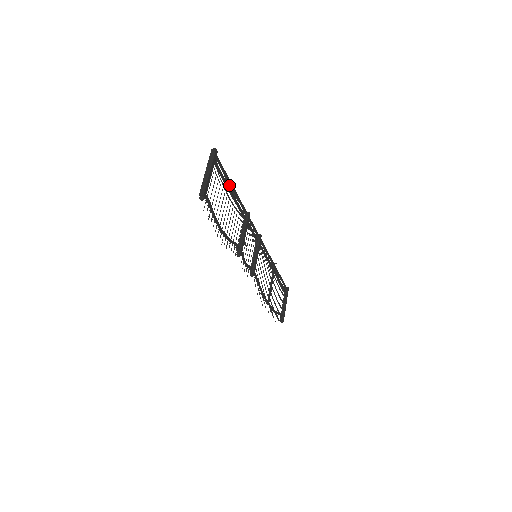
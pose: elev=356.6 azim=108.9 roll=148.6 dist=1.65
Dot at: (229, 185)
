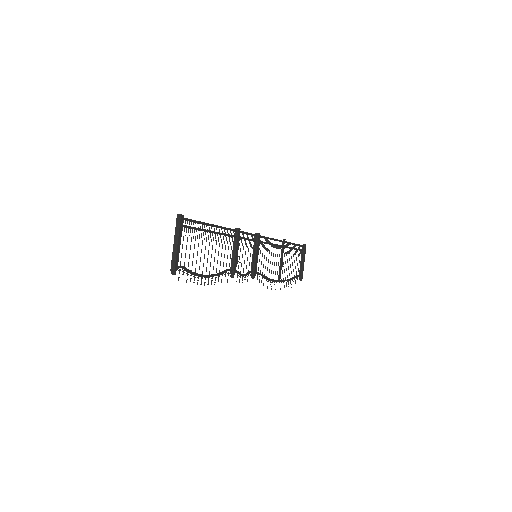
Dot at: occluded
